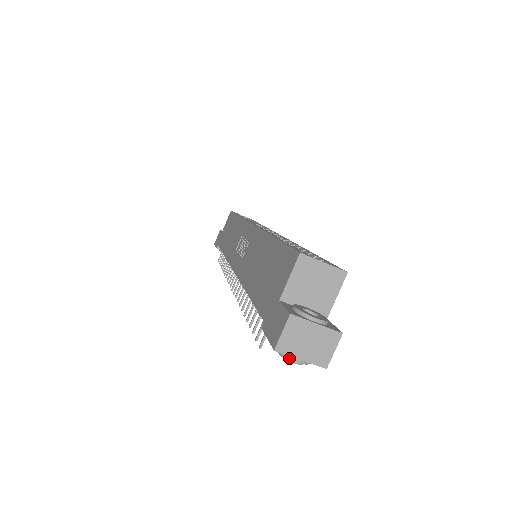
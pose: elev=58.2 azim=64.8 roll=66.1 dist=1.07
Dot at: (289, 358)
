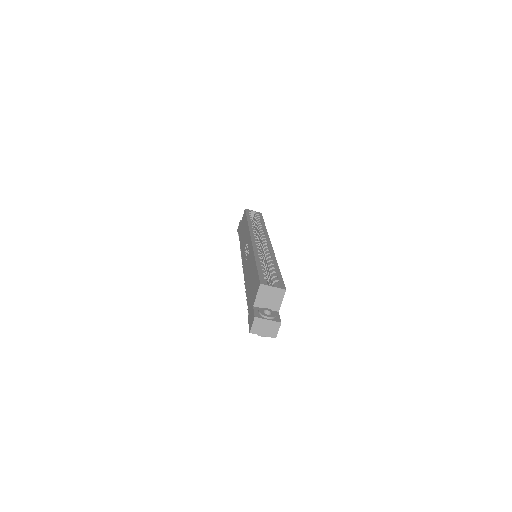
Dot at: (258, 335)
